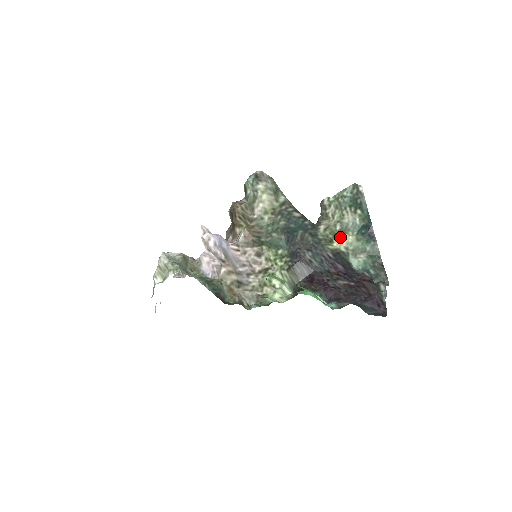
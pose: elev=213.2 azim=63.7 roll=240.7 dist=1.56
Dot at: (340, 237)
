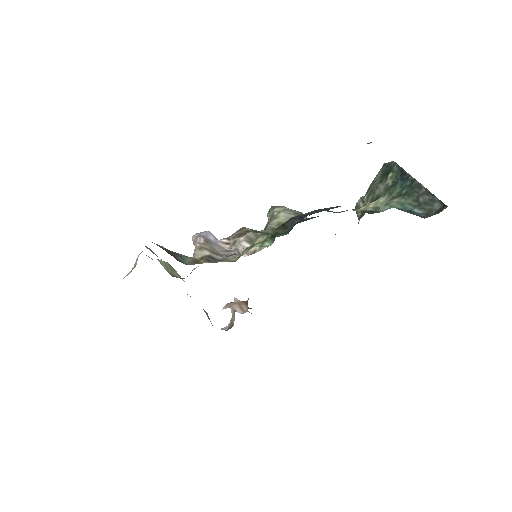
Dot at: (367, 205)
